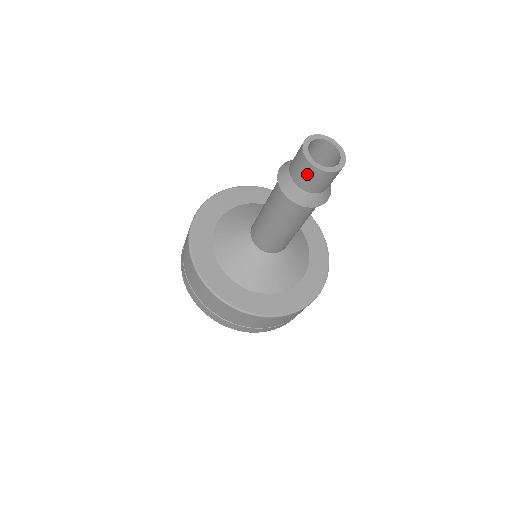
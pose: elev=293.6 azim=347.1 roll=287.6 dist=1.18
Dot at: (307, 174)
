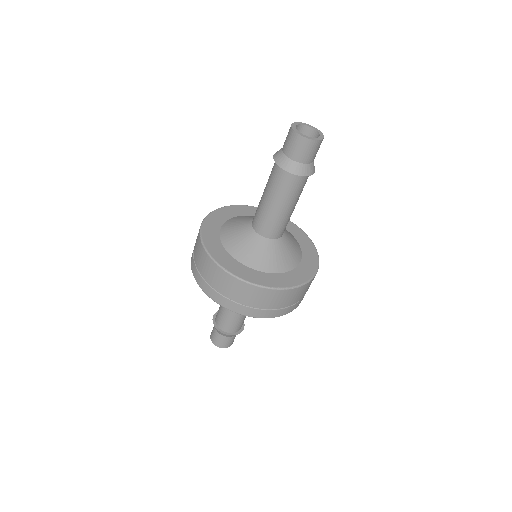
Dot at: (288, 138)
